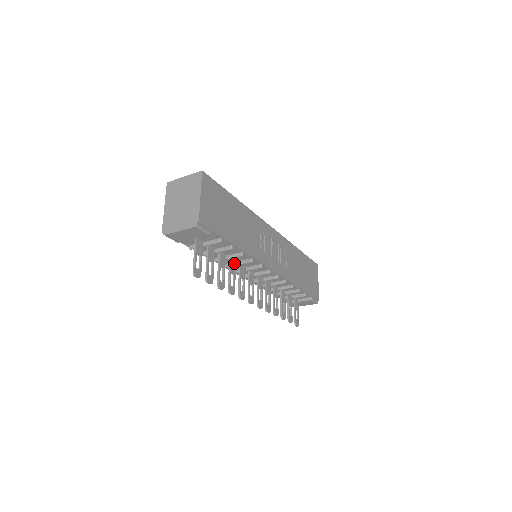
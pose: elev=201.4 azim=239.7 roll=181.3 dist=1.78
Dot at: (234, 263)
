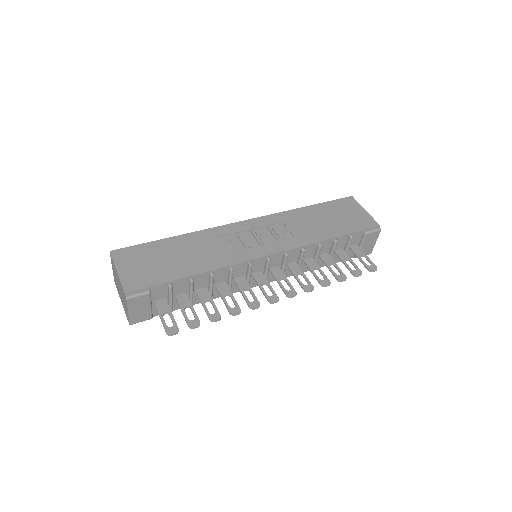
Dot at: (224, 285)
